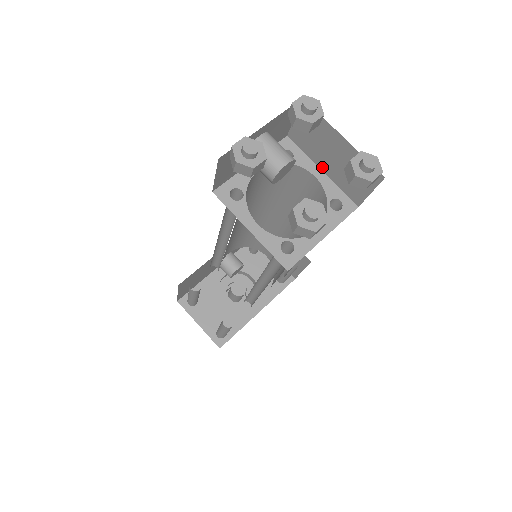
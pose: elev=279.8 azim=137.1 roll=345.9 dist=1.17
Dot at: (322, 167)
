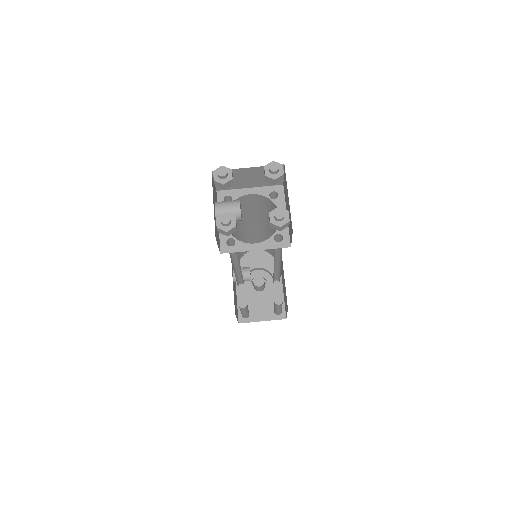
Dot at: (248, 187)
